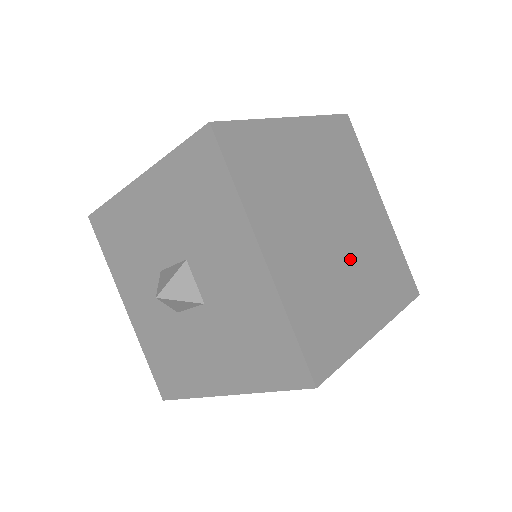
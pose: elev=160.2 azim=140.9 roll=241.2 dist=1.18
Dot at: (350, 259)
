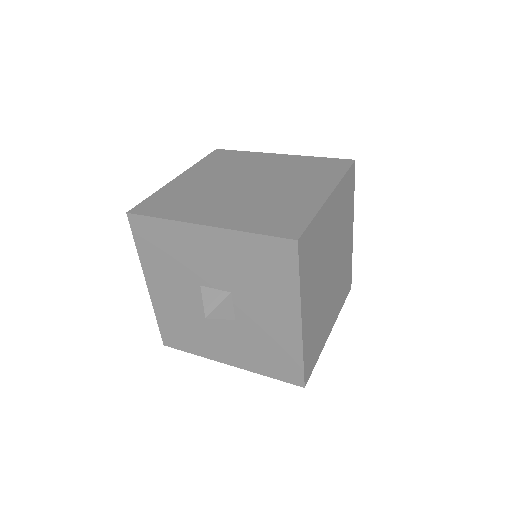
Dot at: (331, 290)
